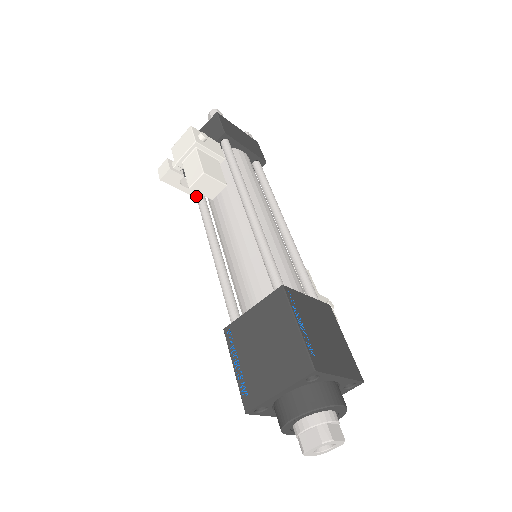
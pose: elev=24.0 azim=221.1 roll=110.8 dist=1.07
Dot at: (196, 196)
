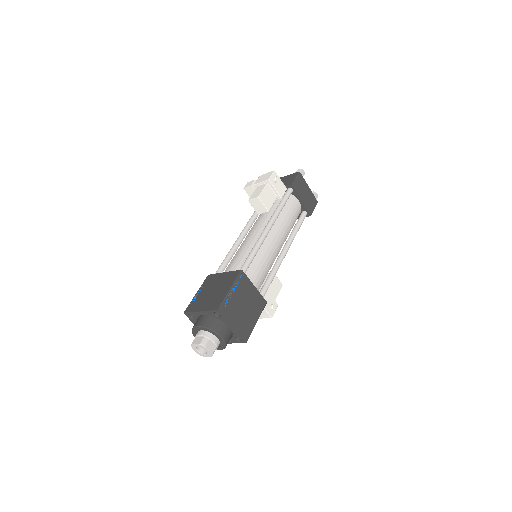
Dot at: occluded
